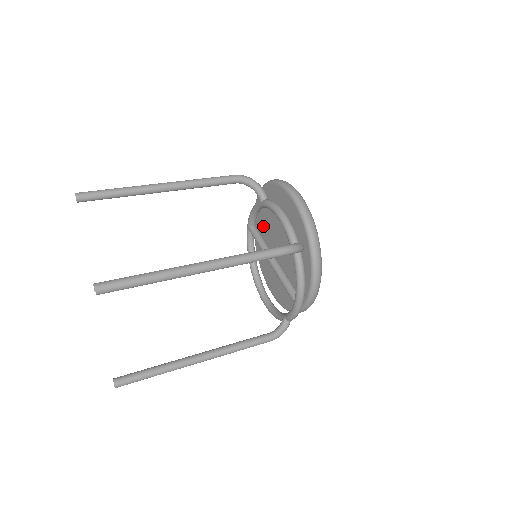
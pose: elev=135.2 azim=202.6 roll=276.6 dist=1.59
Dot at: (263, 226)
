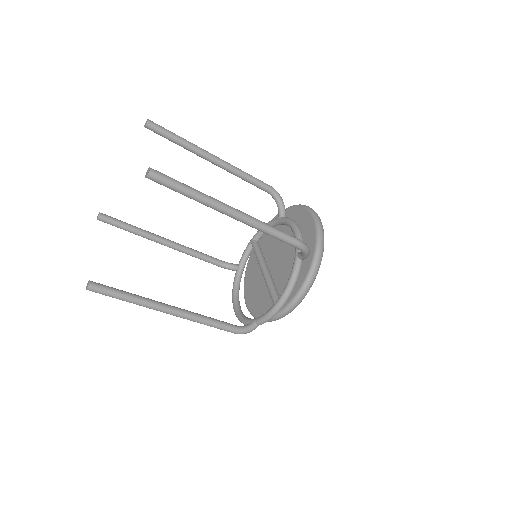
Dot at: (267, 242)
